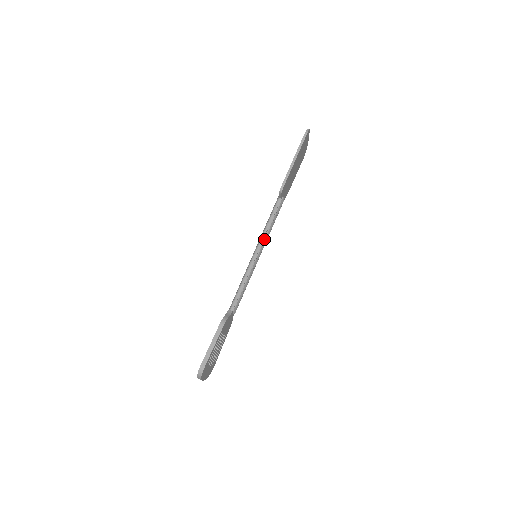
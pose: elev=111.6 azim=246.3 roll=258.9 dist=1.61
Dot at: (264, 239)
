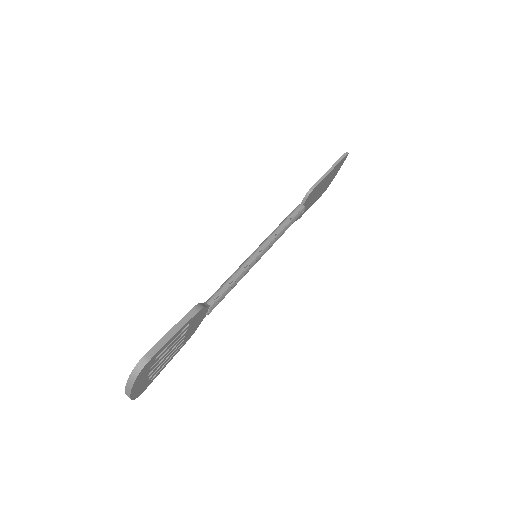
Dot at: (273, 239)
